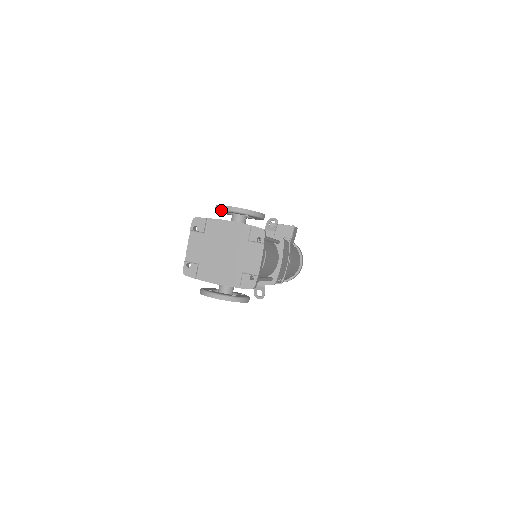
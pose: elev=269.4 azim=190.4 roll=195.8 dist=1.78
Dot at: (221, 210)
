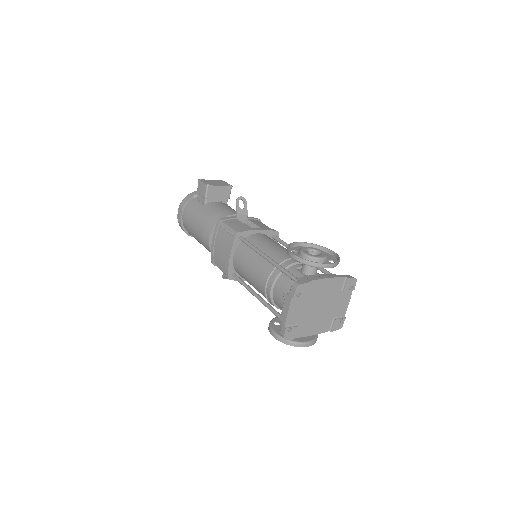
Dot at: (317, 267)
